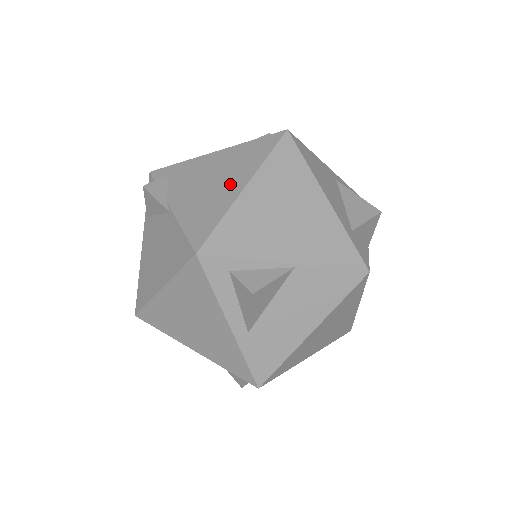
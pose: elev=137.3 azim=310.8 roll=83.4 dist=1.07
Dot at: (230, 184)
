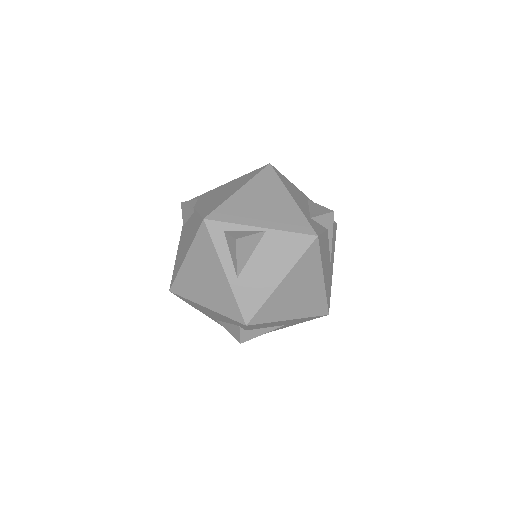
Dot at: (231, 191)
